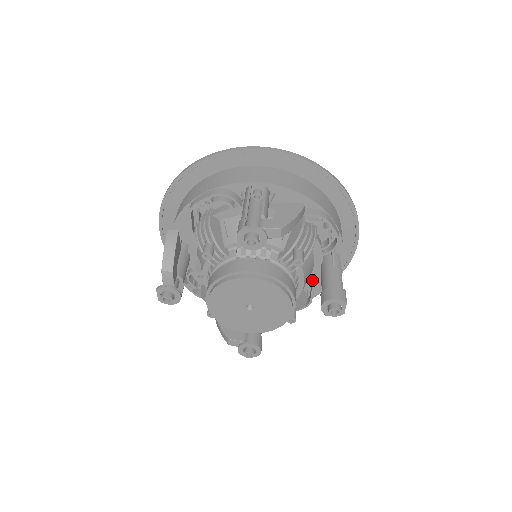
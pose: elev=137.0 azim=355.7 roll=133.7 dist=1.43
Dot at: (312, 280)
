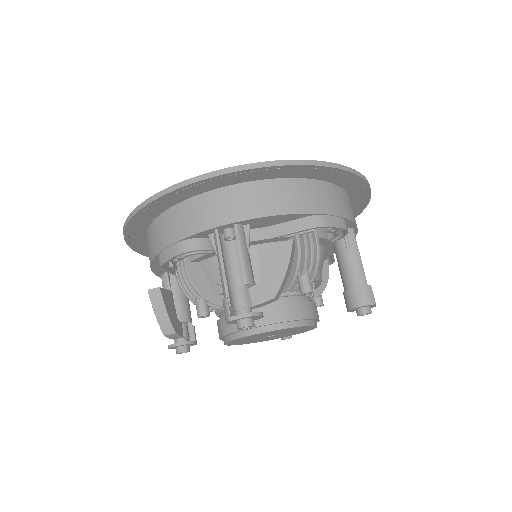
Dot at: (328, 254)
